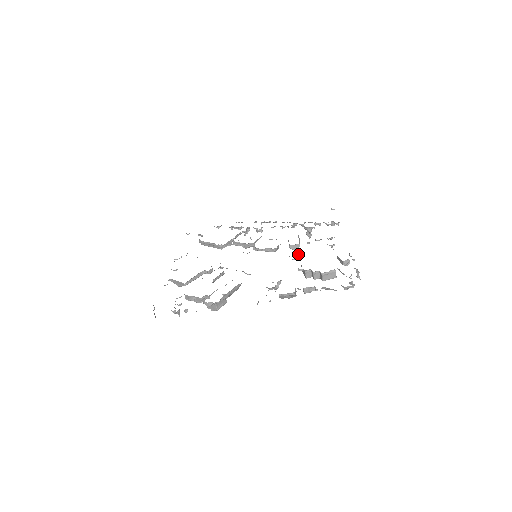
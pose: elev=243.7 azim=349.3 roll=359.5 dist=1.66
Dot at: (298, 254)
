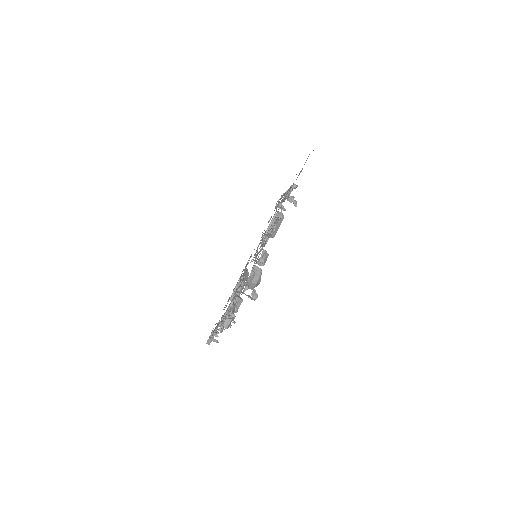
Dot at: occluded
